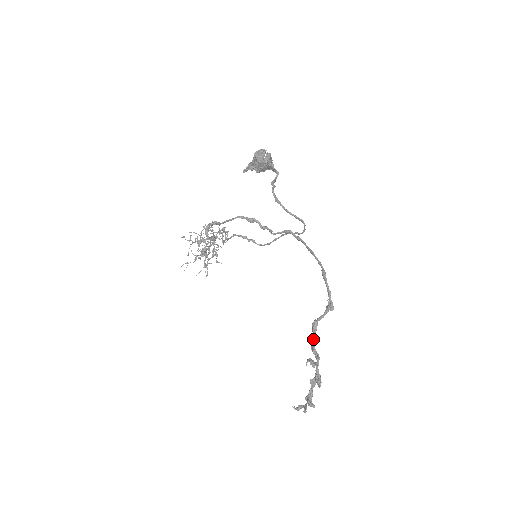
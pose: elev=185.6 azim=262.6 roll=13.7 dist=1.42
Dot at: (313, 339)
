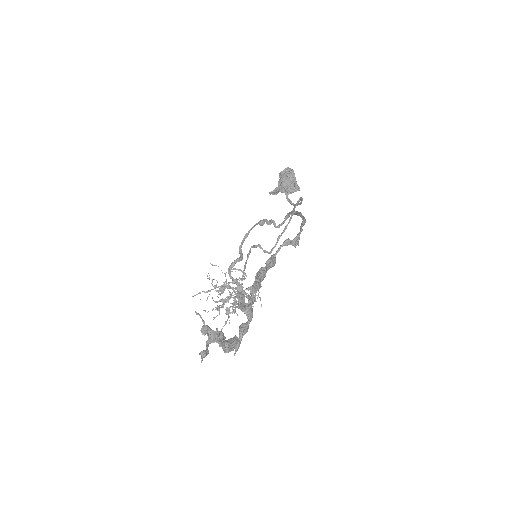
Dot at: (261, 268)
